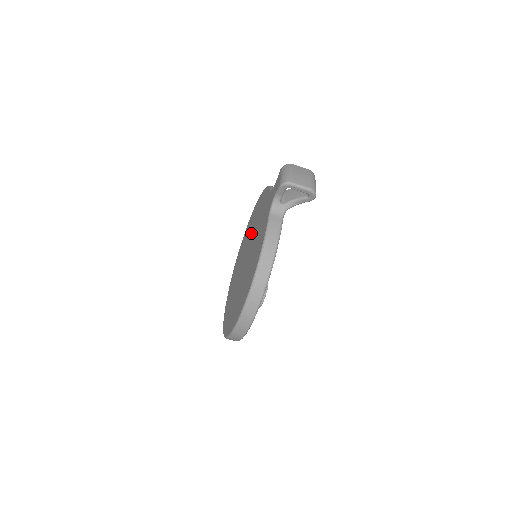
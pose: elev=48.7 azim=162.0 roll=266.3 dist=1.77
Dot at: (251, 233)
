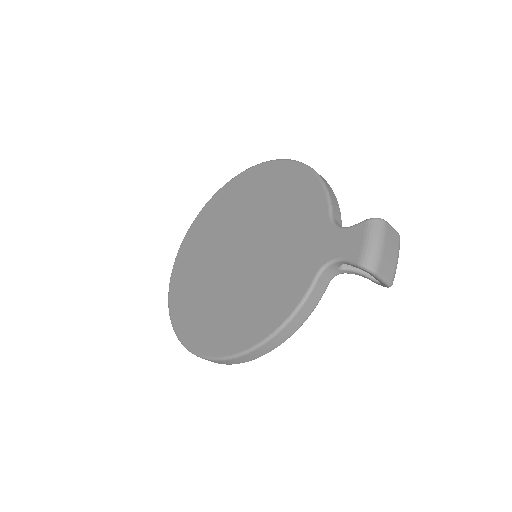
Dot at: (263, 215)
